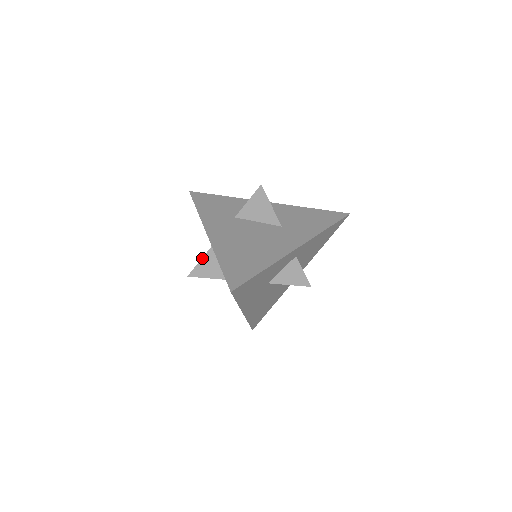
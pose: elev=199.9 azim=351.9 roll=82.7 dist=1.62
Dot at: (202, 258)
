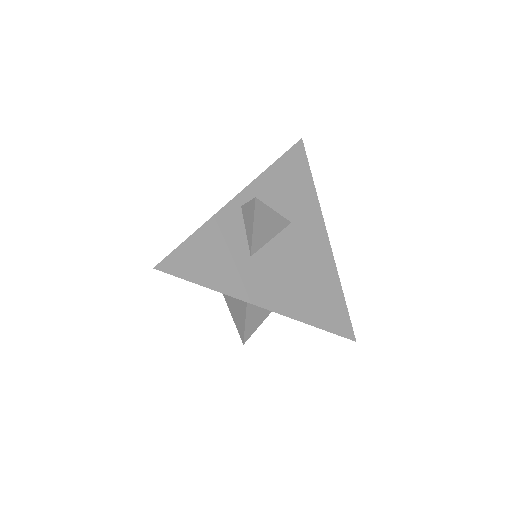
Dot at: (246, 320)
